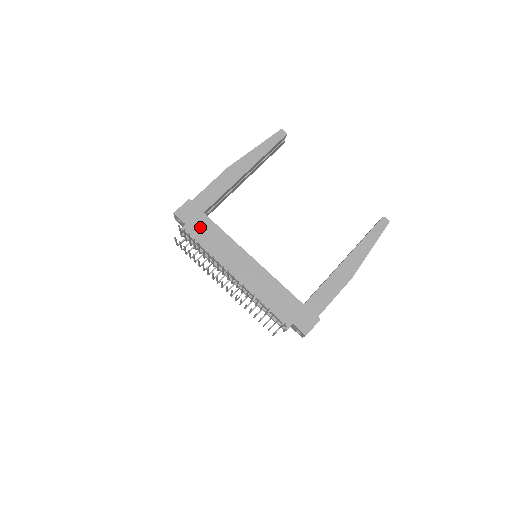
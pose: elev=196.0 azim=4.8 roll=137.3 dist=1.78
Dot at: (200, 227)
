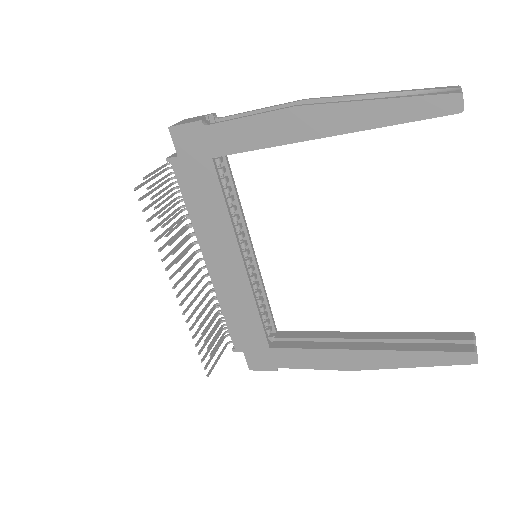
Dot at: (196, 175)
